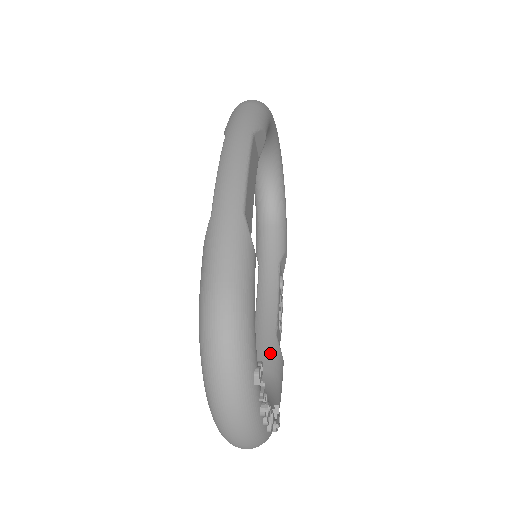
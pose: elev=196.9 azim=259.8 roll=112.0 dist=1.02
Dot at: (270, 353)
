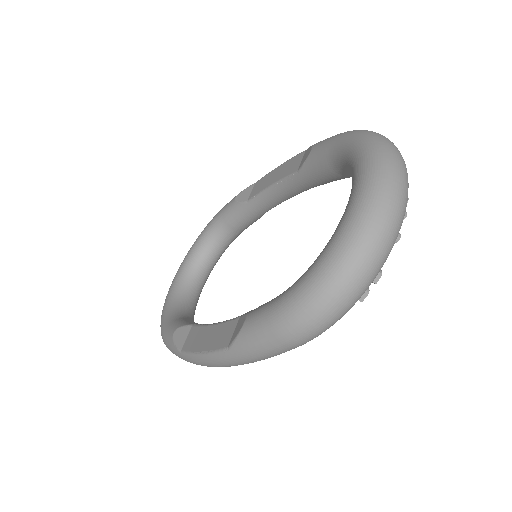
Dot at: occluded
